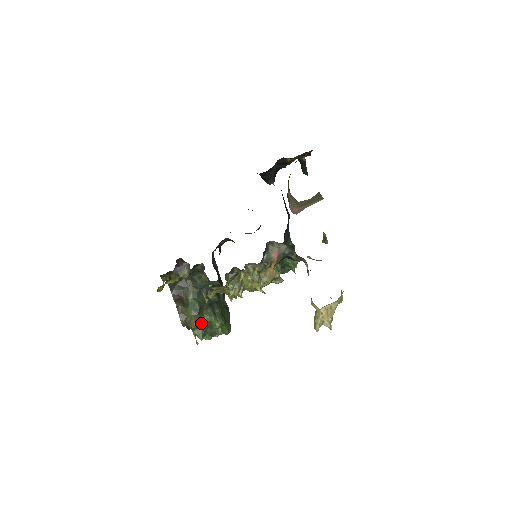
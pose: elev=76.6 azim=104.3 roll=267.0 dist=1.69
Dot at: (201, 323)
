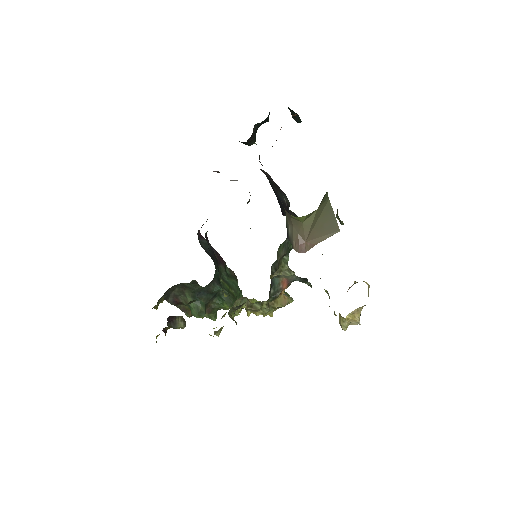
Dot at: (210, 312)
